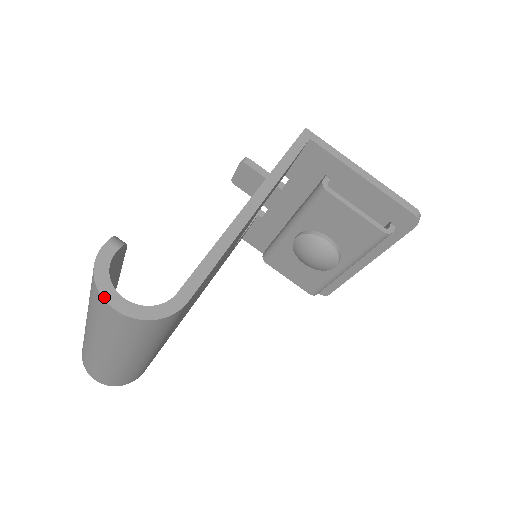
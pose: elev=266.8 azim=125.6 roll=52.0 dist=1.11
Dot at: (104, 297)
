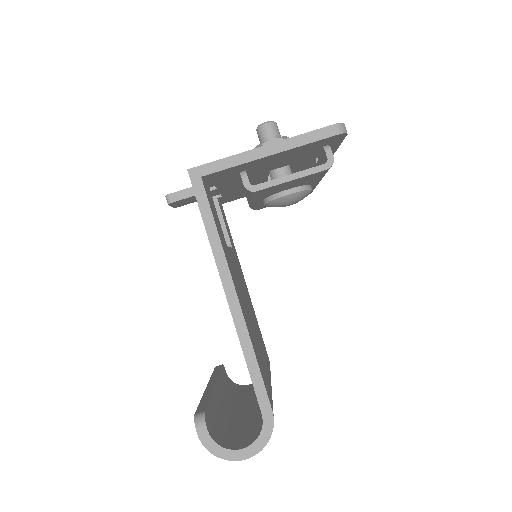
Dot at: (234, 460)
